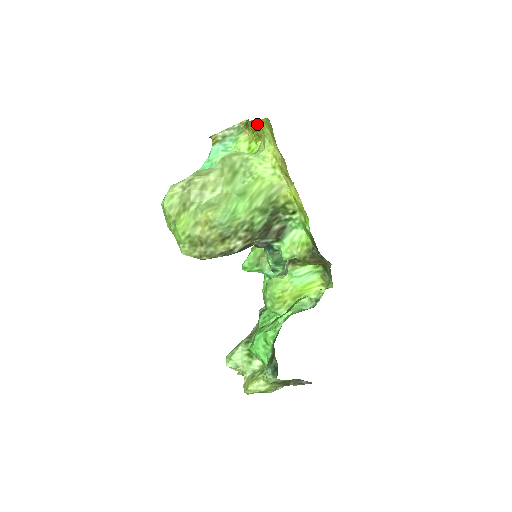
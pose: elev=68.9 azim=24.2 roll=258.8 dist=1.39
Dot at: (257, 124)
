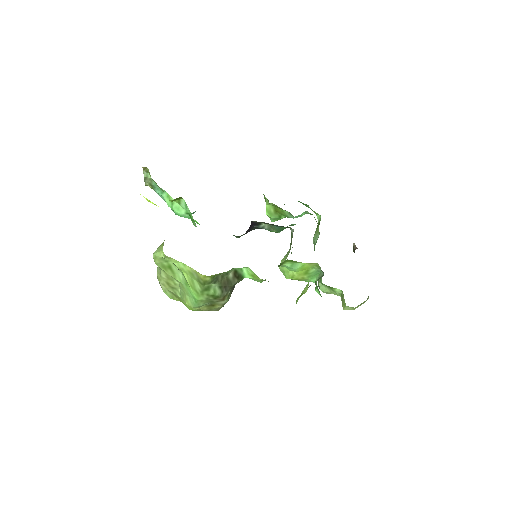
Dot at: occluded
